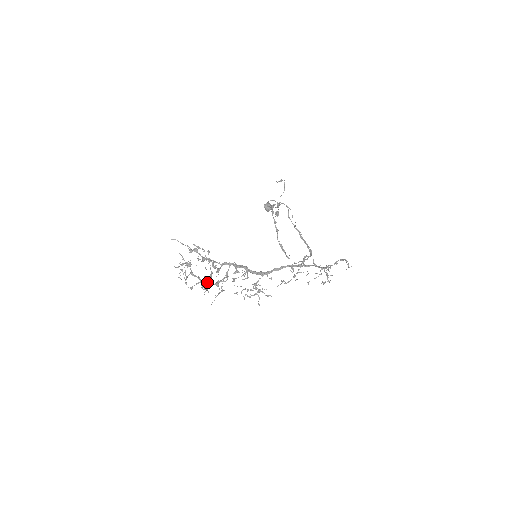
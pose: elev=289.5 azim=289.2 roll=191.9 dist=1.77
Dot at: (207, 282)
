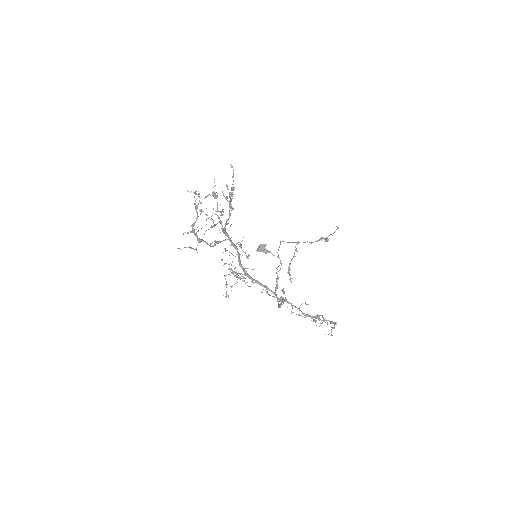
Dot at: occluded
